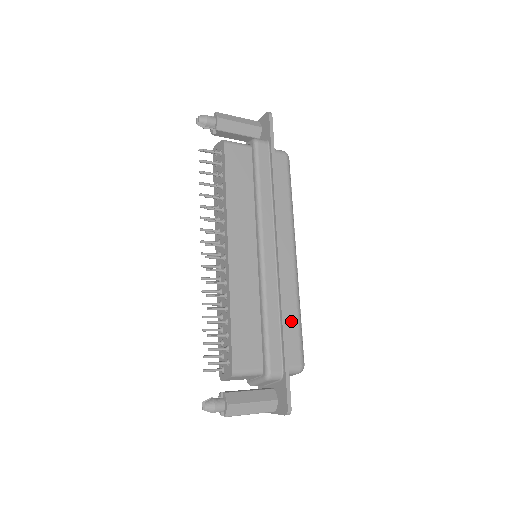
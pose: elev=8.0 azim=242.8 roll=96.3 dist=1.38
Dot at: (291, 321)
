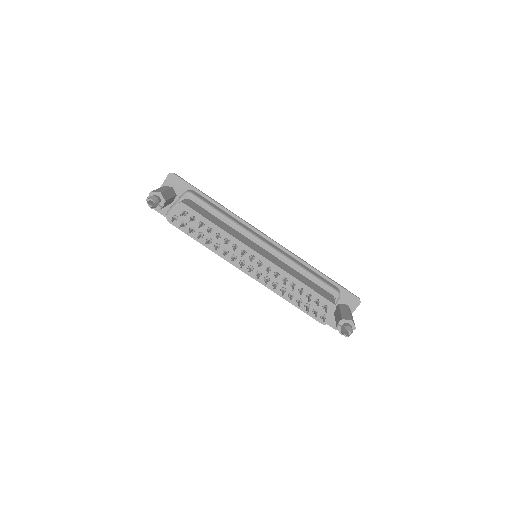
Dot at: occluded
